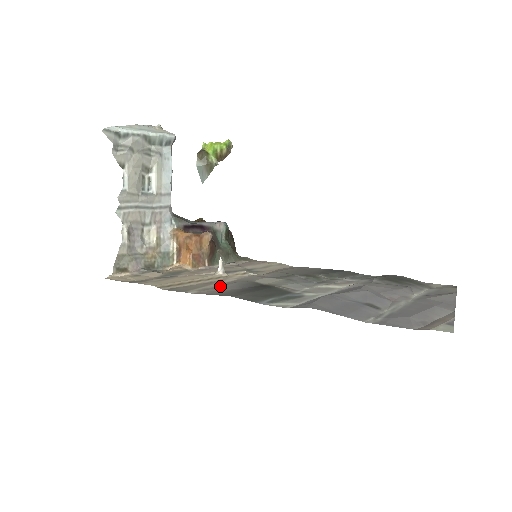
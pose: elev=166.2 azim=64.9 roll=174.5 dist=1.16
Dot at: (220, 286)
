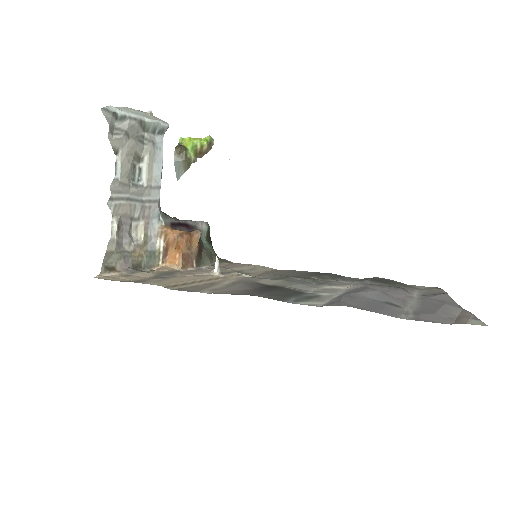
Dot at: (229, 286)
